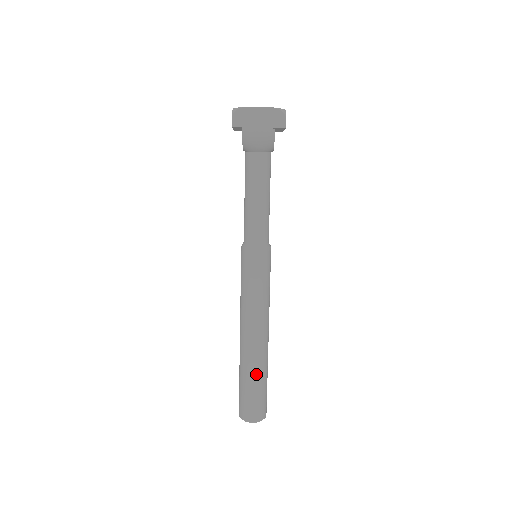
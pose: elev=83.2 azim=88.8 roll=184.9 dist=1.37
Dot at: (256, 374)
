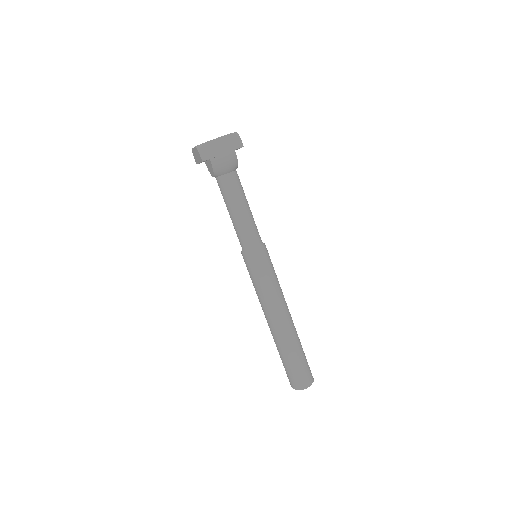
Dot at: (295, 348)
